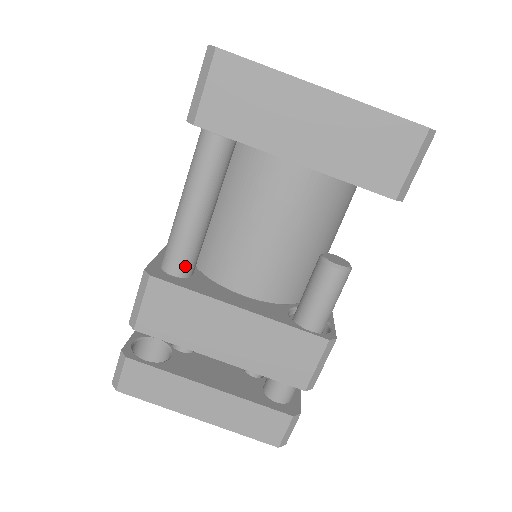
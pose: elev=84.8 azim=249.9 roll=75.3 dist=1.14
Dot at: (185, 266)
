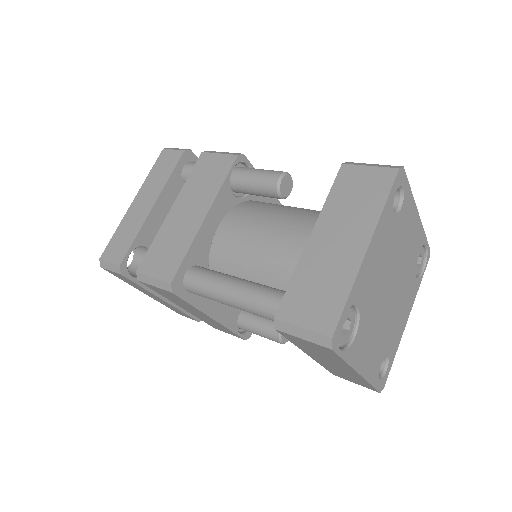
Dot at: occluded
